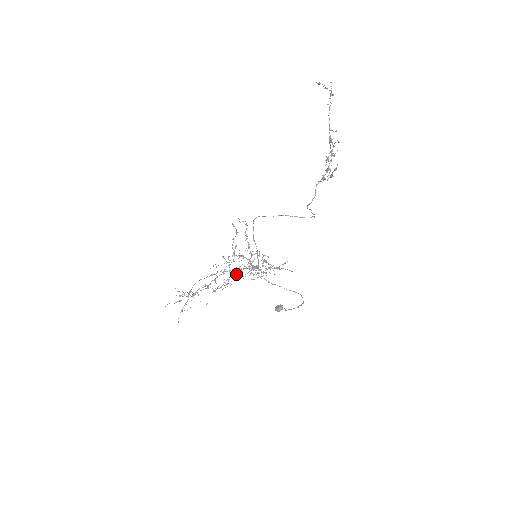
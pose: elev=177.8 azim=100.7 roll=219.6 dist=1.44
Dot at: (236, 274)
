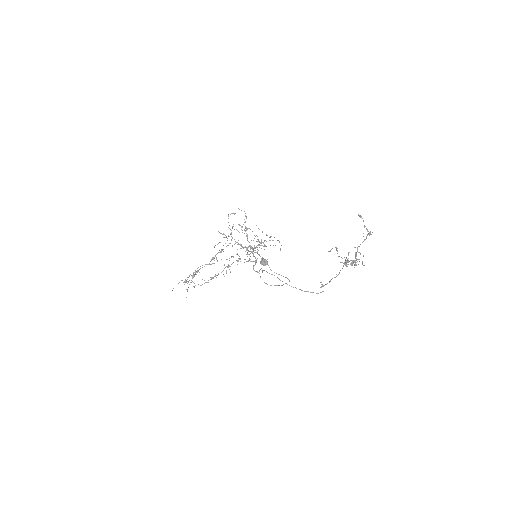
Dot at: occluded
